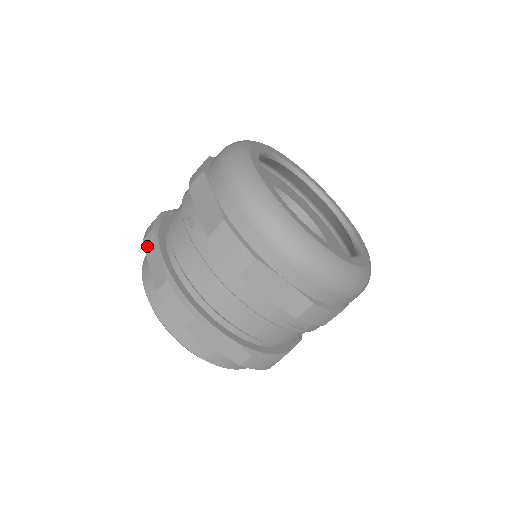
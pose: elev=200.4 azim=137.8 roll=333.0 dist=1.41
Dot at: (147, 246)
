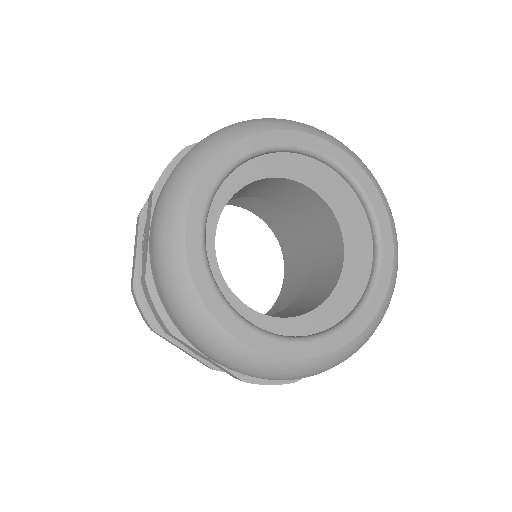
Dot at: (136, 229)
